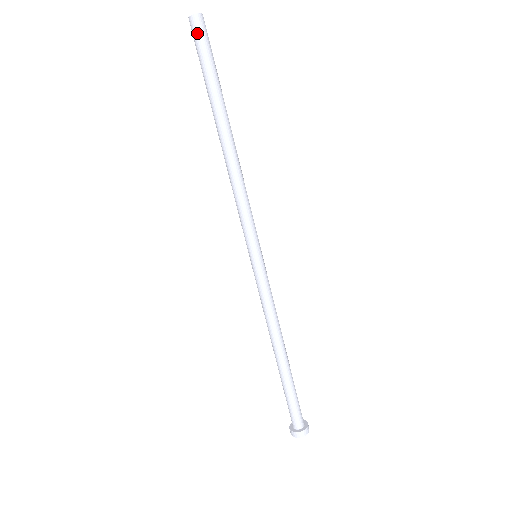
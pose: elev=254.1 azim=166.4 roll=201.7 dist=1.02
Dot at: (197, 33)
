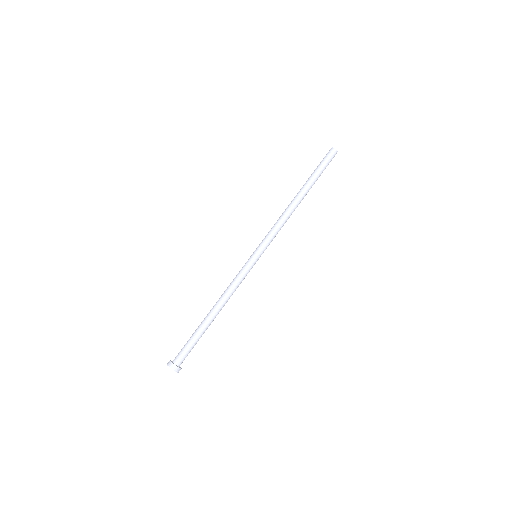
Dot at: (331, 156)
